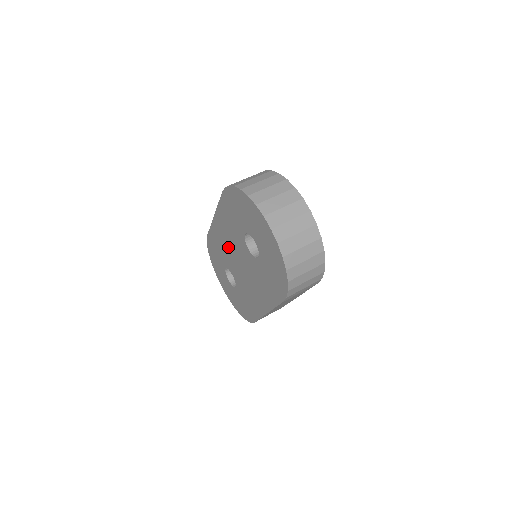
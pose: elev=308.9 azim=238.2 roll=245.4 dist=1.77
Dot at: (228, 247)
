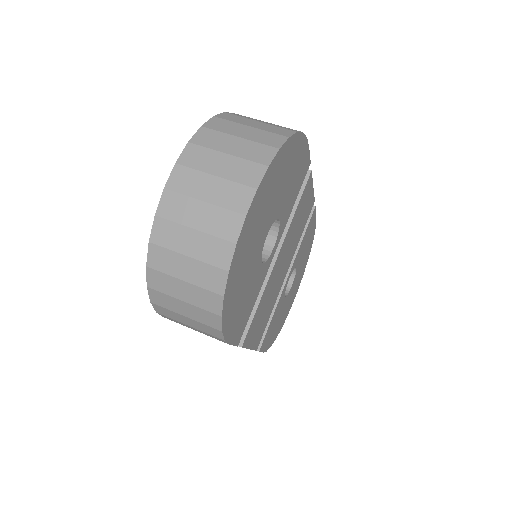
Dot at: occluded
